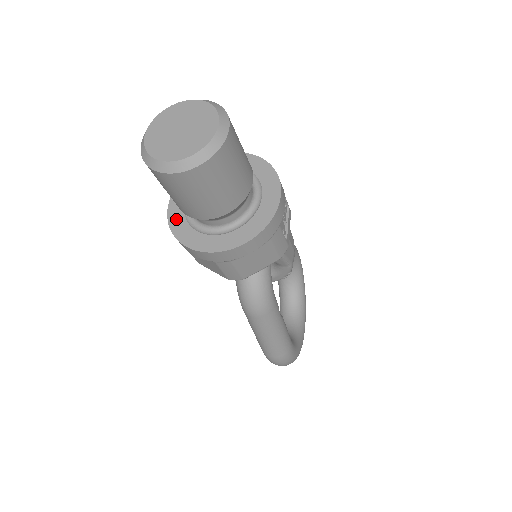
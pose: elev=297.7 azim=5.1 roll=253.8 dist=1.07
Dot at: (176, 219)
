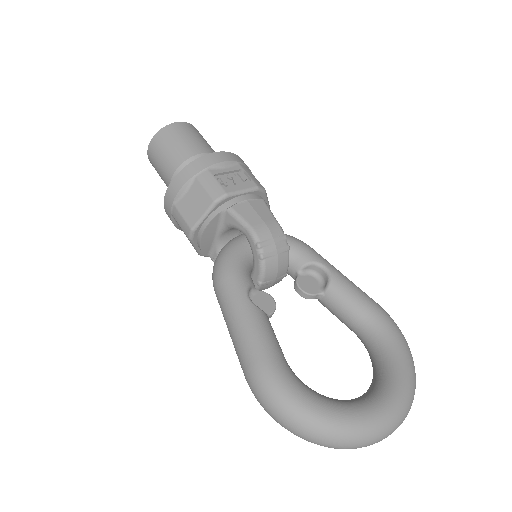
Dot at: occluded
